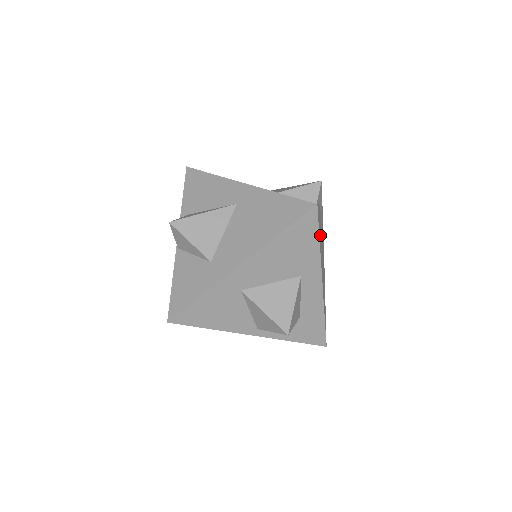
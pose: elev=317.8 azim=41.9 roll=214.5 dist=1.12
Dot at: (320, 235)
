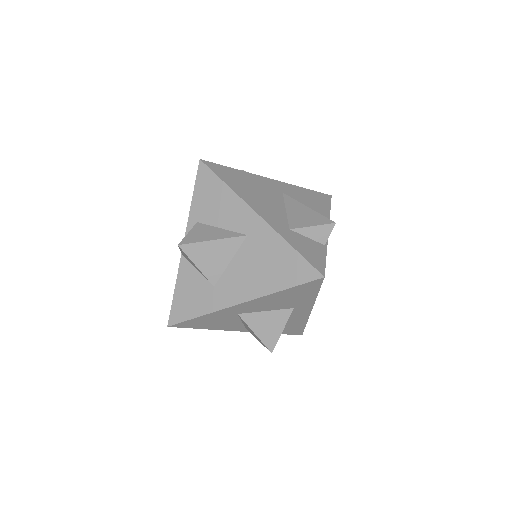
Dot at: occluded
